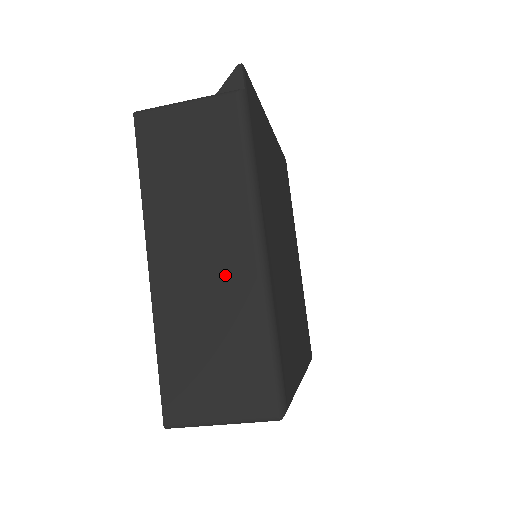
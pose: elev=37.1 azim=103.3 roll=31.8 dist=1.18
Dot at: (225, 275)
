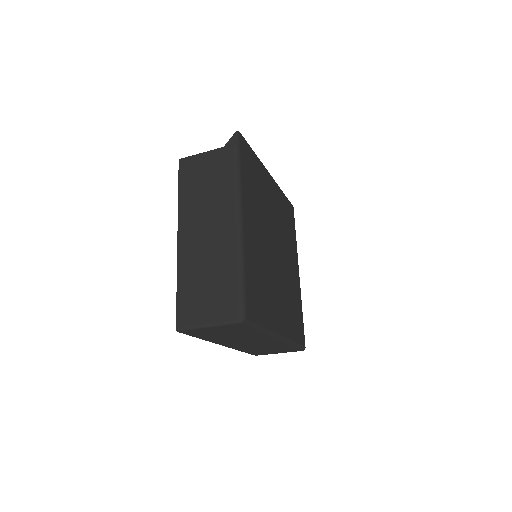
Dot at: (218, 241)
